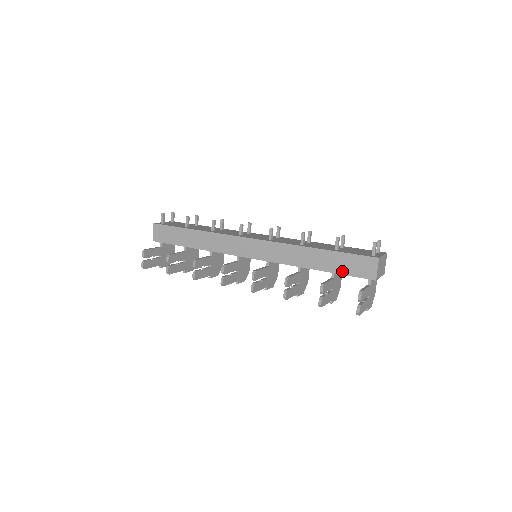
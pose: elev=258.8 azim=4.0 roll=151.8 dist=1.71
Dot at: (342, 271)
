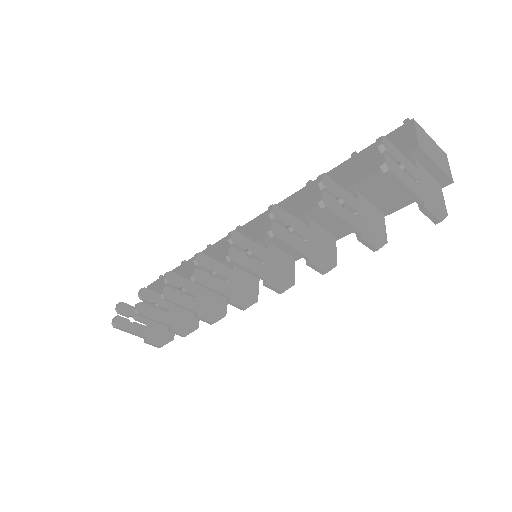
Dot at: (363, 174)
